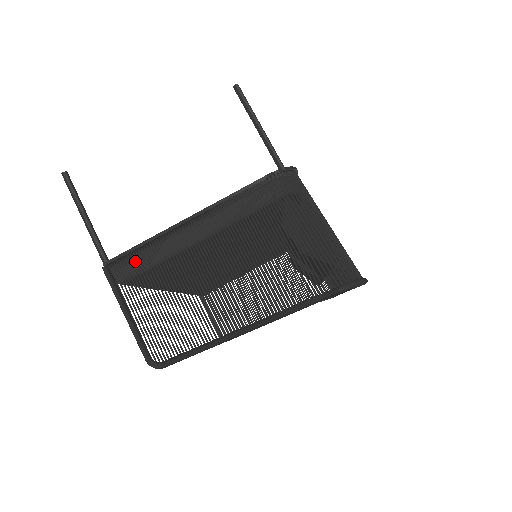
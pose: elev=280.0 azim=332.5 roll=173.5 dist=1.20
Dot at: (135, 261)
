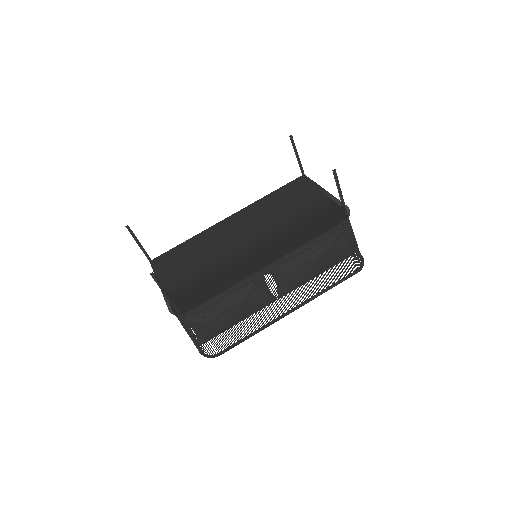
Dot at: occluded
